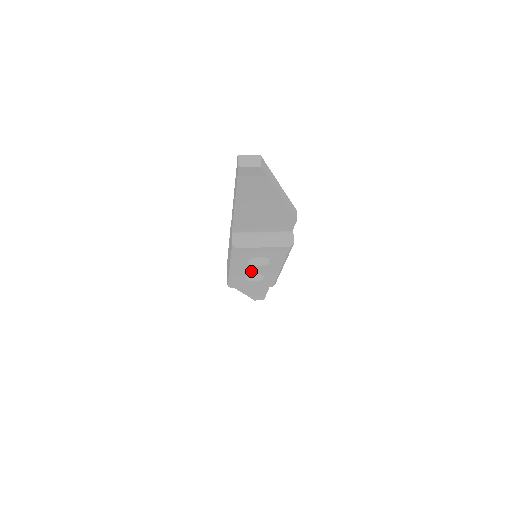
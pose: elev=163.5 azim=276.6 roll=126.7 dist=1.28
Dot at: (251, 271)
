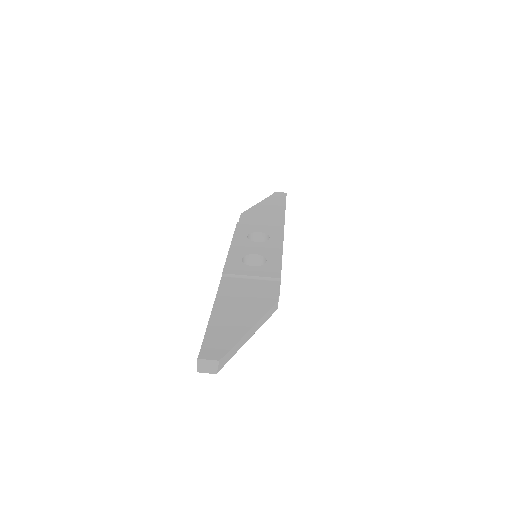
Dot at: occluded
